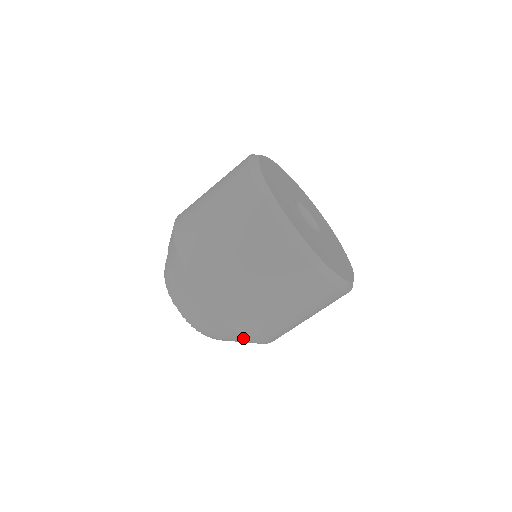
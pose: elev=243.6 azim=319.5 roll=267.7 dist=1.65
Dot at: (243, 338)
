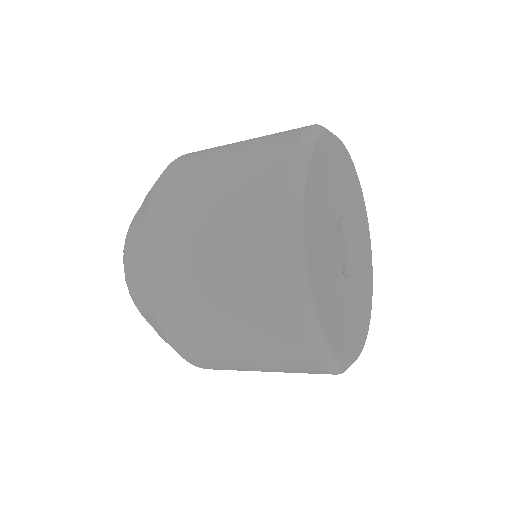
Dot at: (142, 264)
